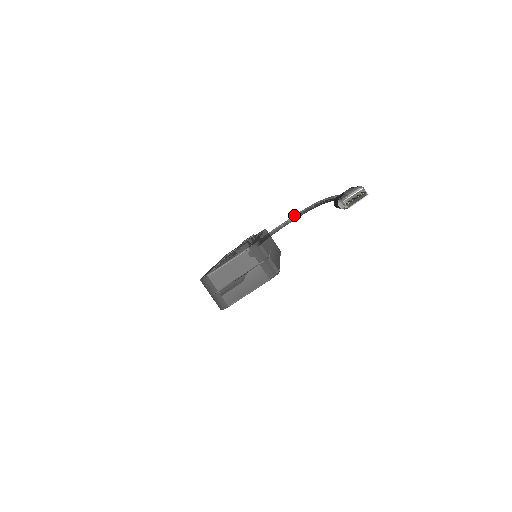
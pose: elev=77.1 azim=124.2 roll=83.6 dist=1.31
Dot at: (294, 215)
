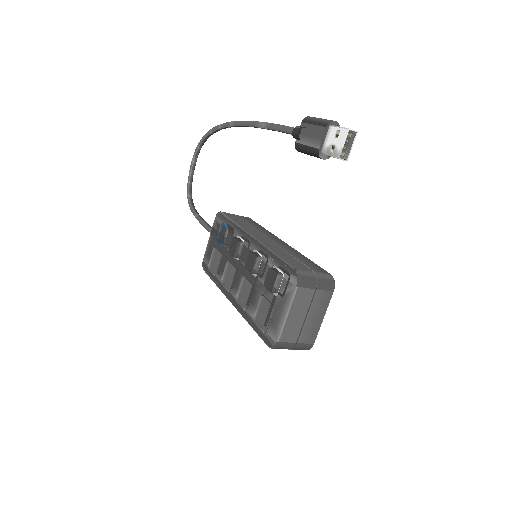
Dot at: (194, 153)
